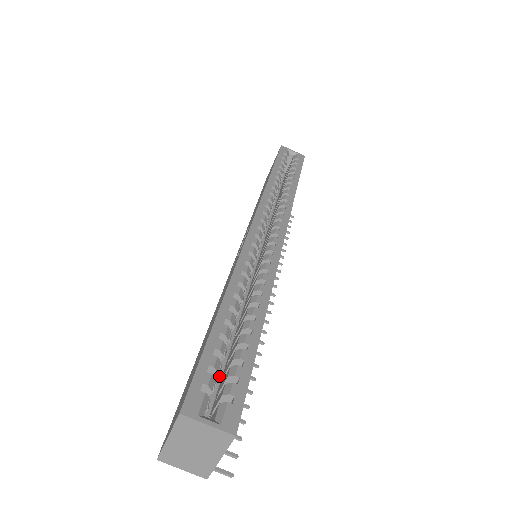
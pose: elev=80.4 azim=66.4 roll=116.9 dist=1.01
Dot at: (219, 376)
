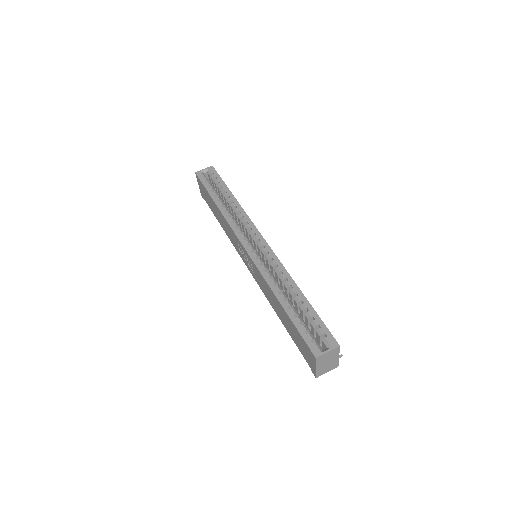
Dot at: occluded
